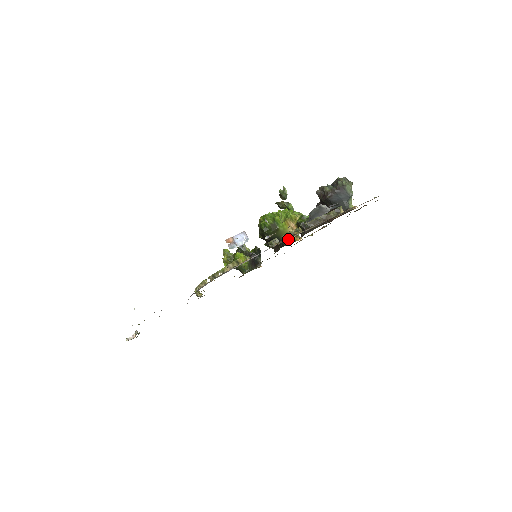
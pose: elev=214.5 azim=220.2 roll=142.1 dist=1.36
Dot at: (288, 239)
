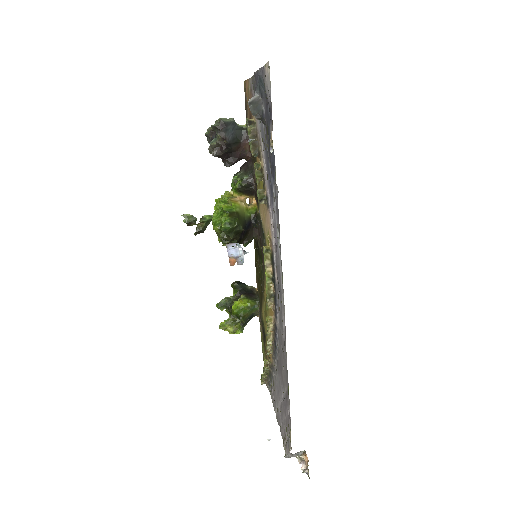
Dot at: (250, 212)
